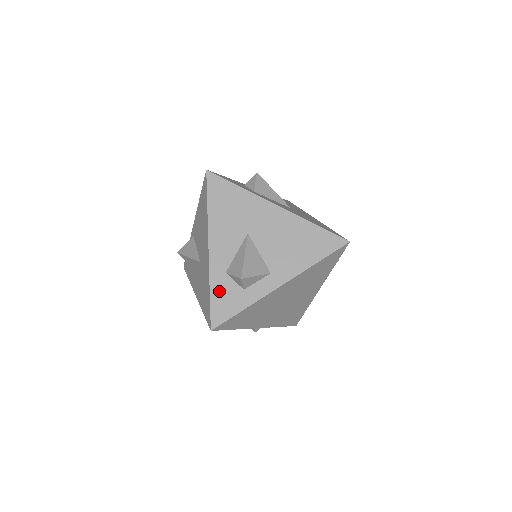
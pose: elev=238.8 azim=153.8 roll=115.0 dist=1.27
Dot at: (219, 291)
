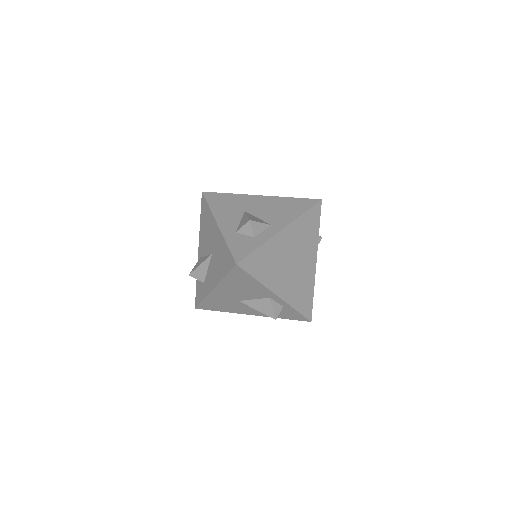
Dot at: (234, 242)
